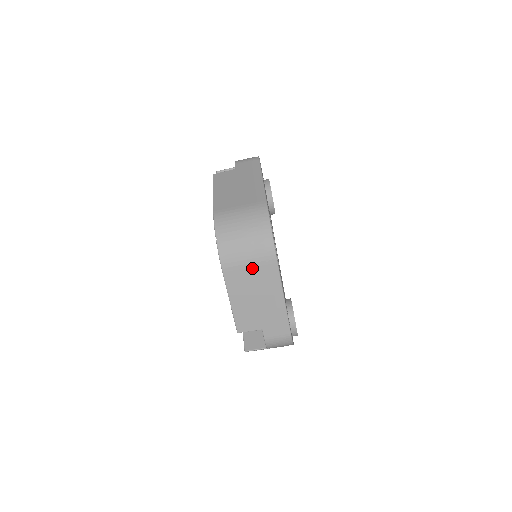
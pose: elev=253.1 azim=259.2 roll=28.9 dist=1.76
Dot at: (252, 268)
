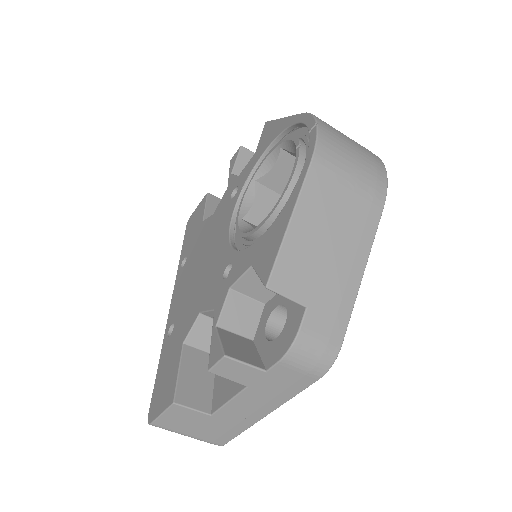
Dot at: (350, 191)
